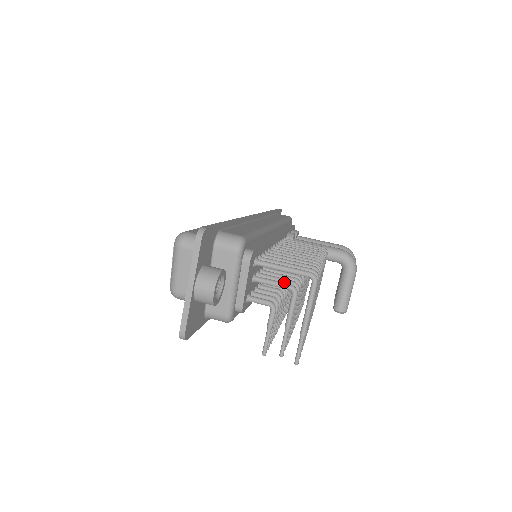
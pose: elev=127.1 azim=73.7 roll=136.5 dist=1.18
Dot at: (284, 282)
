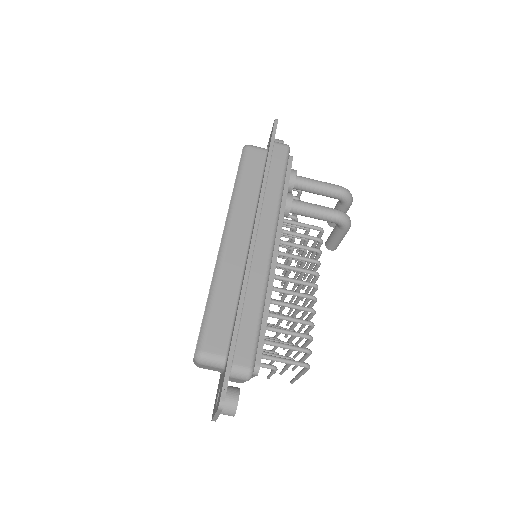
Dot at: occluded
